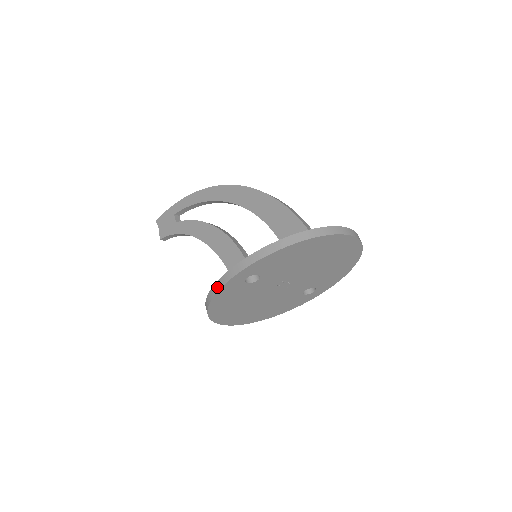
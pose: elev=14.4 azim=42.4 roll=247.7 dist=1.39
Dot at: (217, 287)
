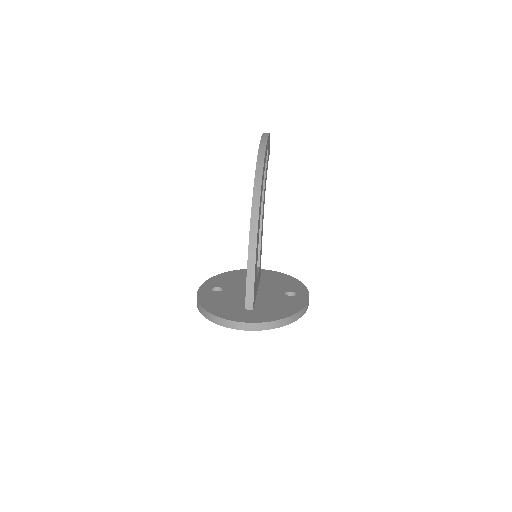
Dot at: occluded
